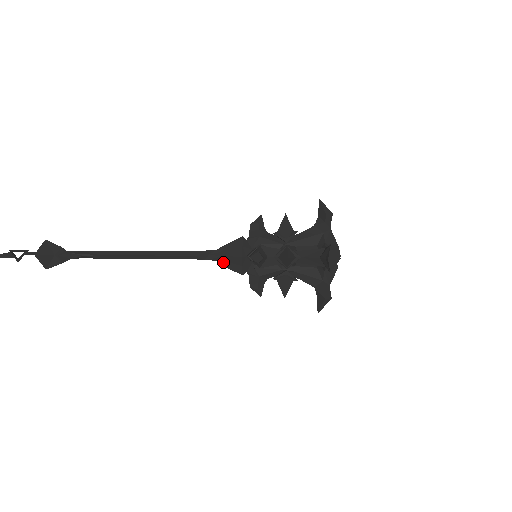
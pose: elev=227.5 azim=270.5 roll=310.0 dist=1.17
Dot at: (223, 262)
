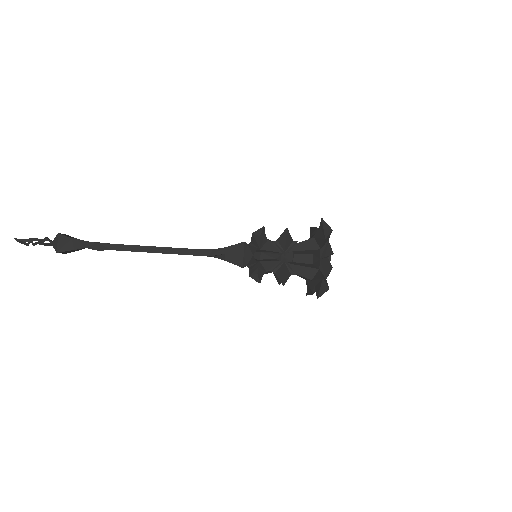
Dot at: (225, 256)
